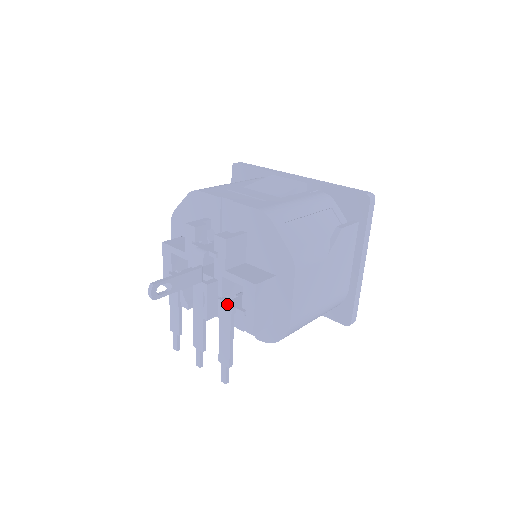
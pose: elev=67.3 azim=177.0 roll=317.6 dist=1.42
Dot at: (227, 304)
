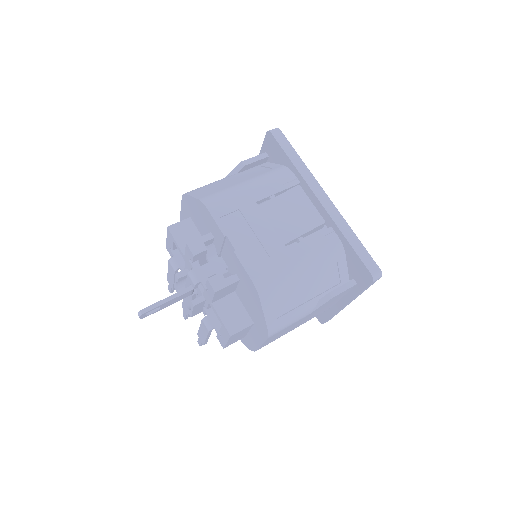
Dot at: (209, 319)
